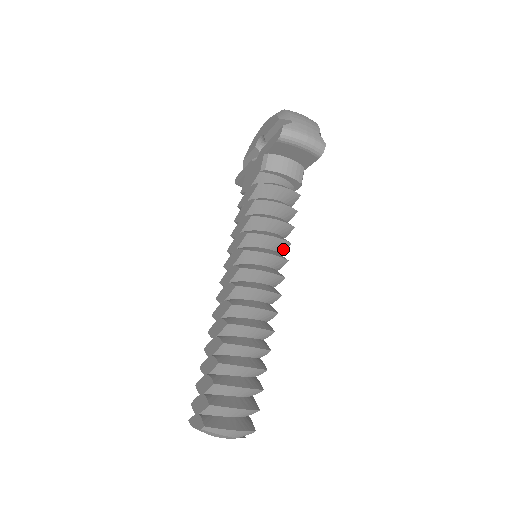
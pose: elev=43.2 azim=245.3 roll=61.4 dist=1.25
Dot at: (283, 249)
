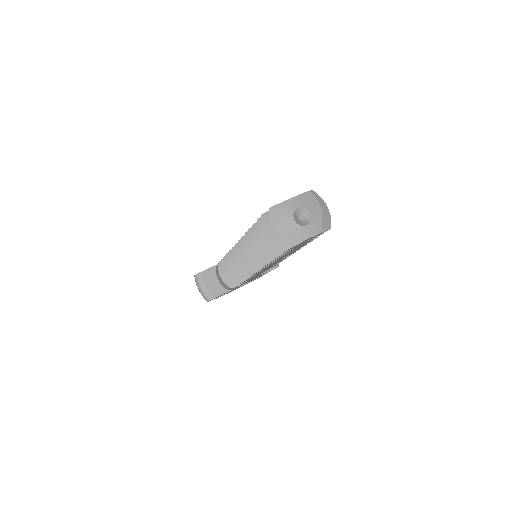
Dot at: occluded
